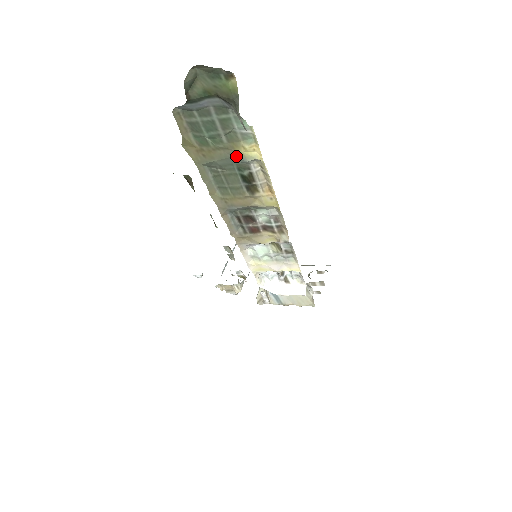
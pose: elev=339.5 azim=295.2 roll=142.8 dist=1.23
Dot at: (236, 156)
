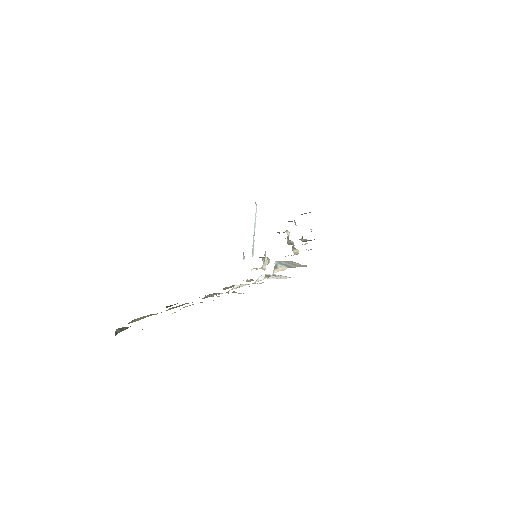
Dot at: occluded
